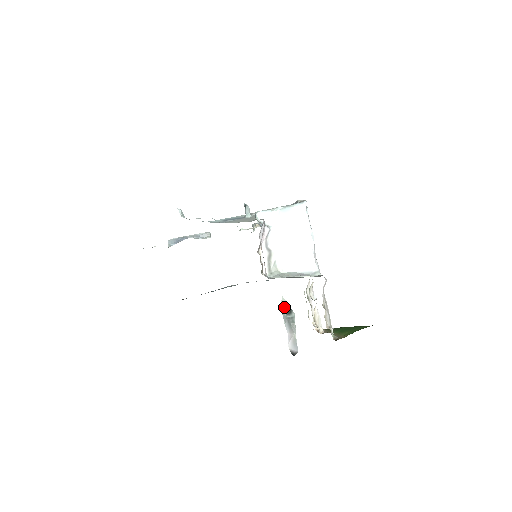
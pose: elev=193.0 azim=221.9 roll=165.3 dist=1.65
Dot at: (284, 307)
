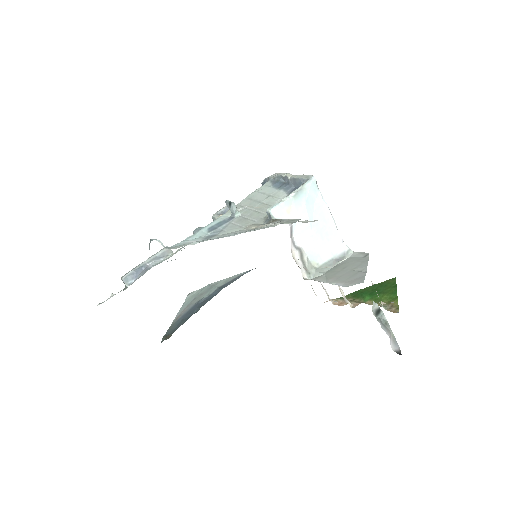
Dot at: (374, 310)
